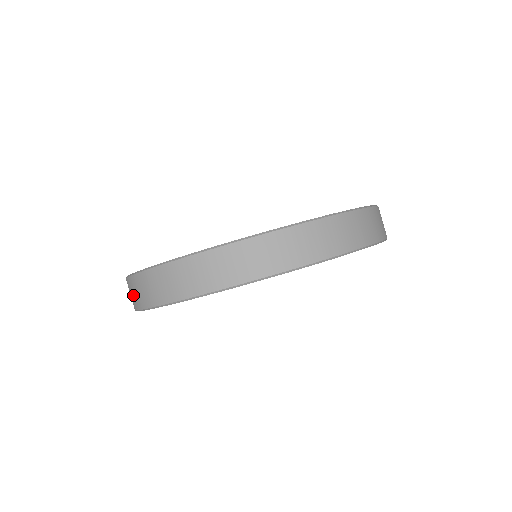
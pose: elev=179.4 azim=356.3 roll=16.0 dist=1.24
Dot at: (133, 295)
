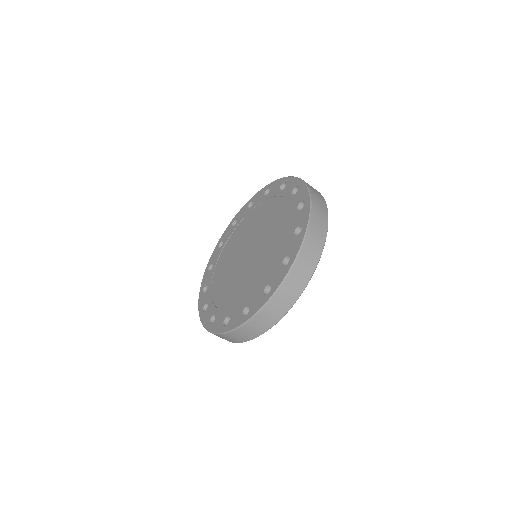
Dot at: (241, 337)
